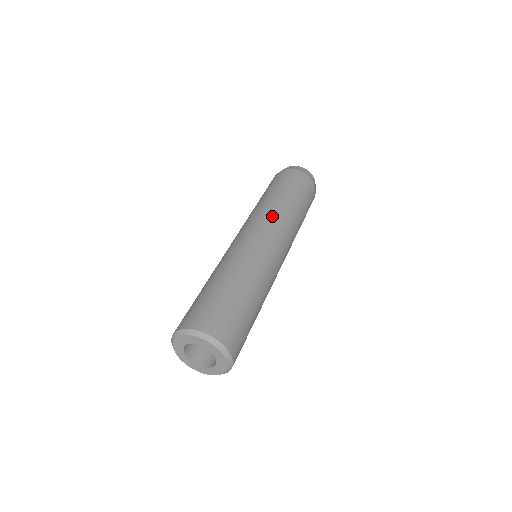
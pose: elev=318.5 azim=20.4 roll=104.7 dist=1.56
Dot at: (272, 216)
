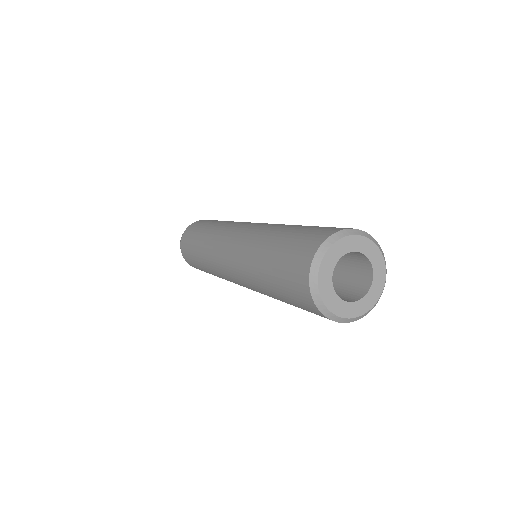
Dot at: (223, 228)
